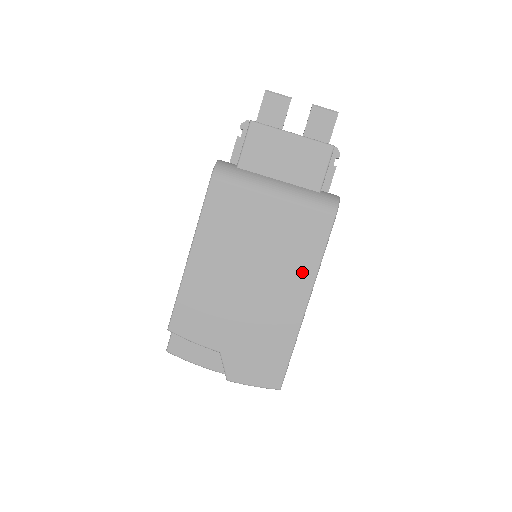
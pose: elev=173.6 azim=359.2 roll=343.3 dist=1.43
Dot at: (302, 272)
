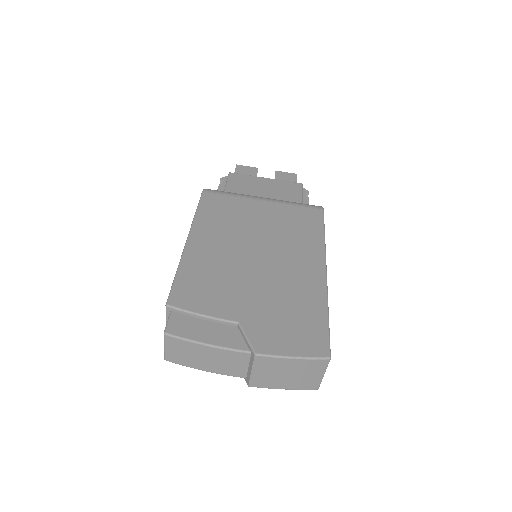
Dot at: (309, 246)
